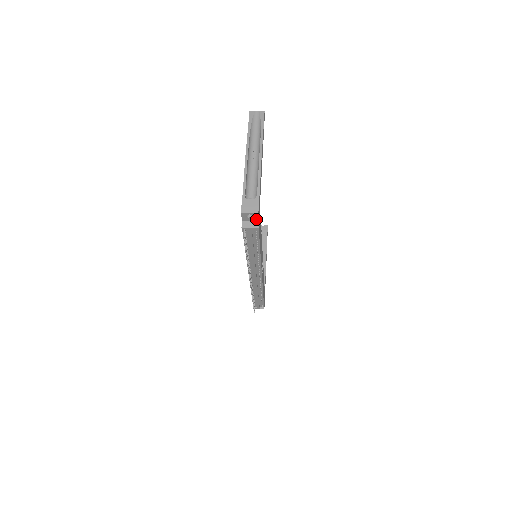
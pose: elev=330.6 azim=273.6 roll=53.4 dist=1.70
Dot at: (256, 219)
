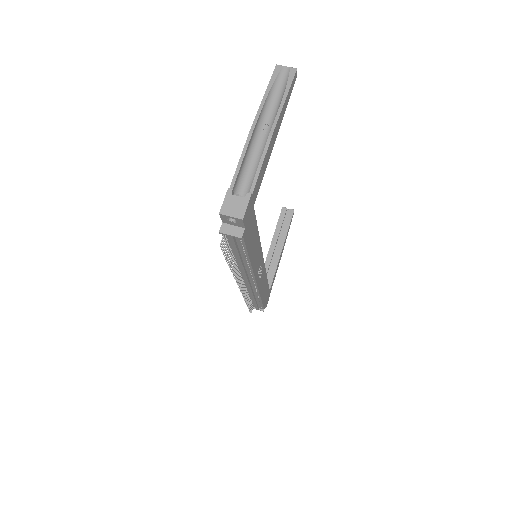
Dot at: (241, 225)
